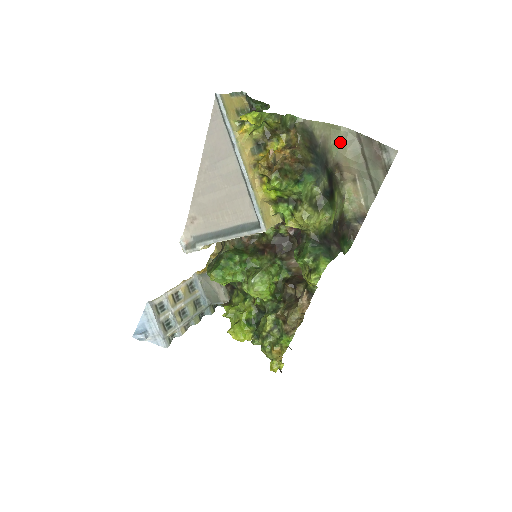
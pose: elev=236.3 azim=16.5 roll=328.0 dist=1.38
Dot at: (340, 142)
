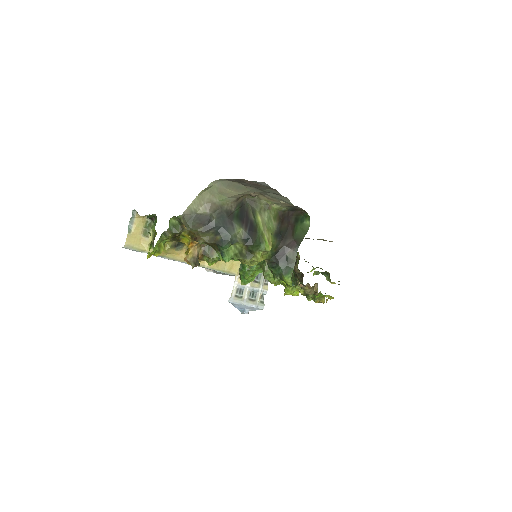
Dot at: (222, 192)
